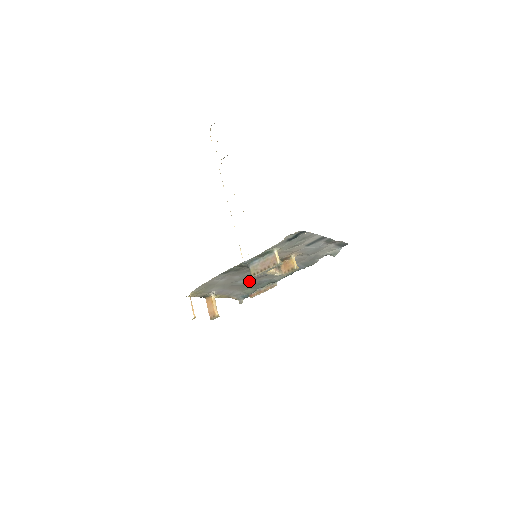
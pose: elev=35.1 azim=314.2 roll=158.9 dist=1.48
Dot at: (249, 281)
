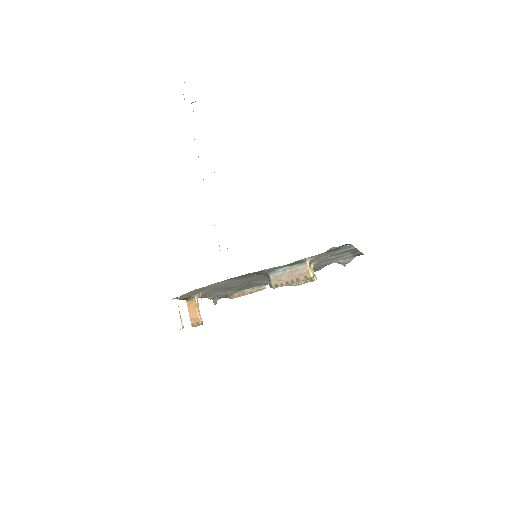
Dot at: (242, 284)
